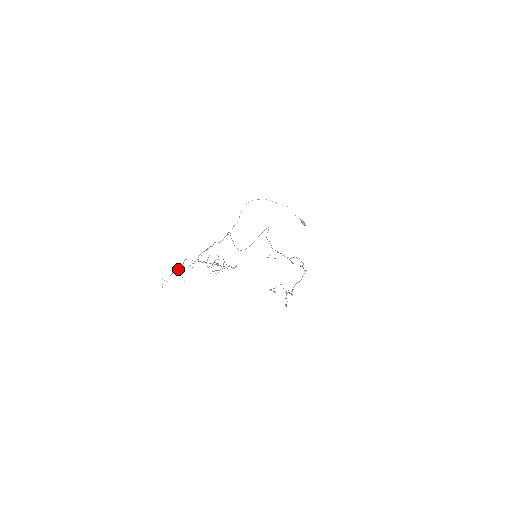
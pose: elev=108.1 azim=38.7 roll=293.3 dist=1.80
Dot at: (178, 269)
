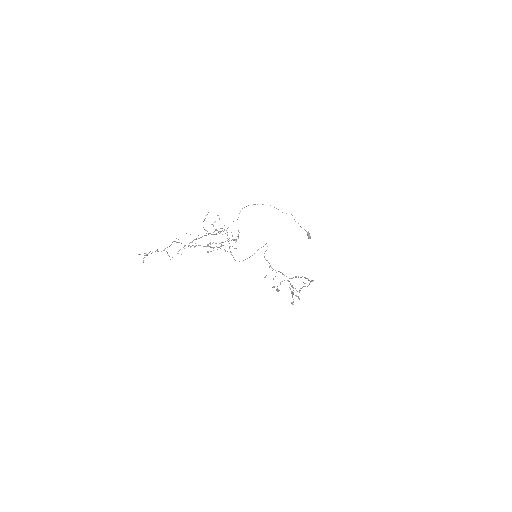
Dot at: occluded
